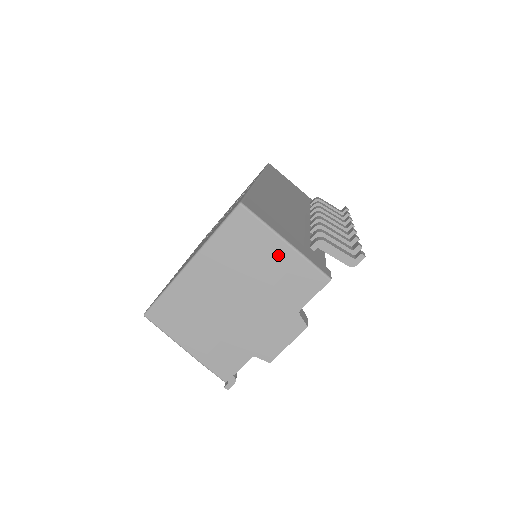
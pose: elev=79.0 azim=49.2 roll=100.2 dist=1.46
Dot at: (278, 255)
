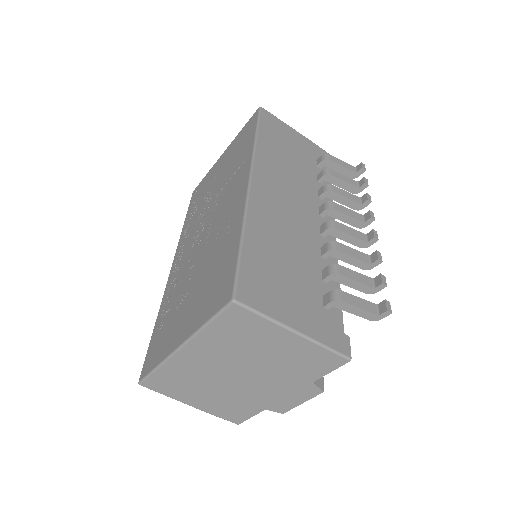
Dot at: (286, 343)
